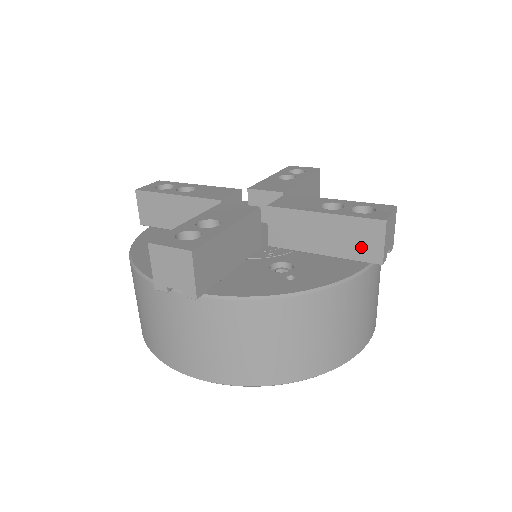
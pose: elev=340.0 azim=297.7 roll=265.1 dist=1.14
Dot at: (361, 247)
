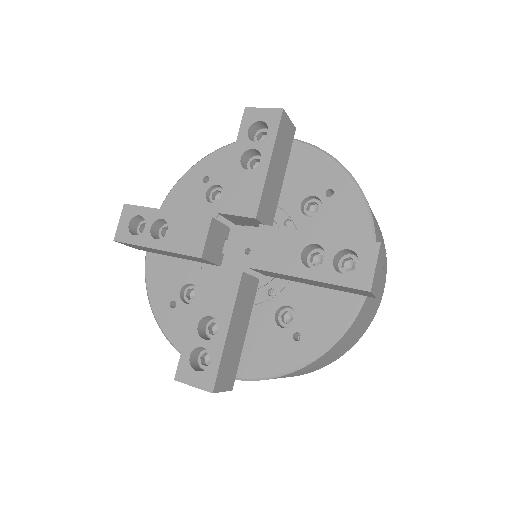
Dot at: (352, 292)
